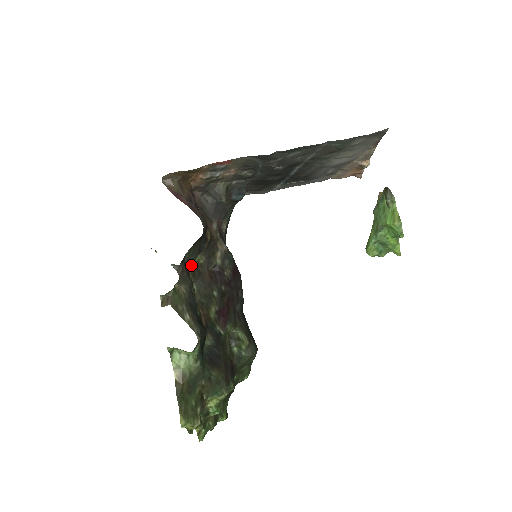
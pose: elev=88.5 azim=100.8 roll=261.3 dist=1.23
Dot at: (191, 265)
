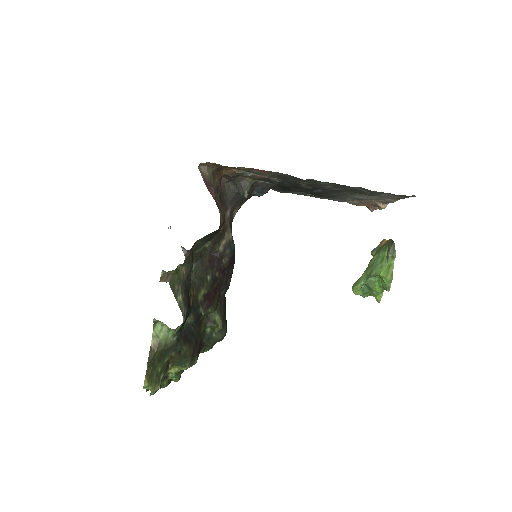
Dot at: (198, 250)
